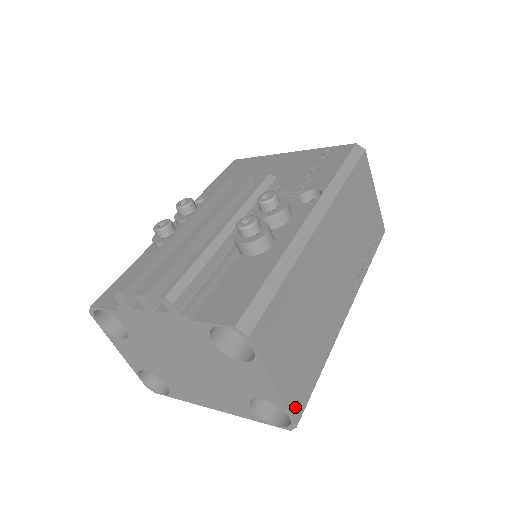
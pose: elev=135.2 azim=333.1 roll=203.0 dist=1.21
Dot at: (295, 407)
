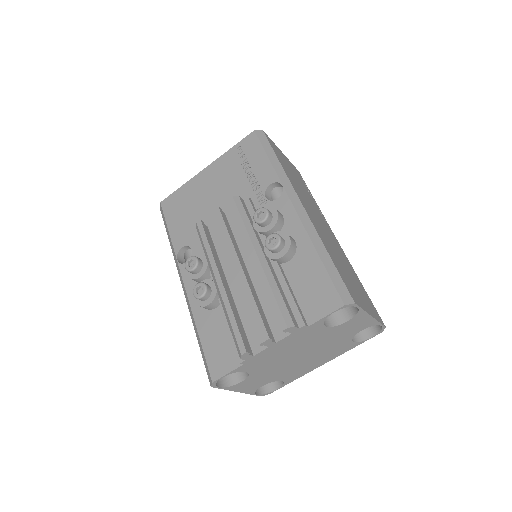
Dot at: (378, 318)
